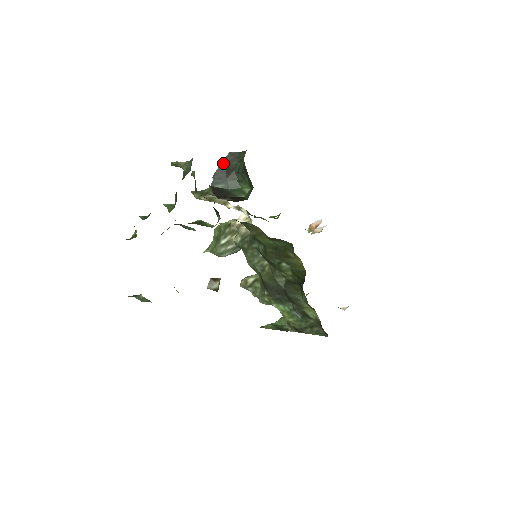
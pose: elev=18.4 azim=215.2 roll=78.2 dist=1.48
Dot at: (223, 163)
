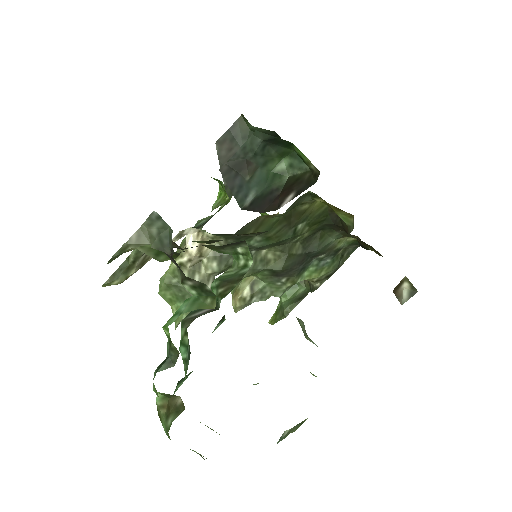
Dot at: (222, 166)
